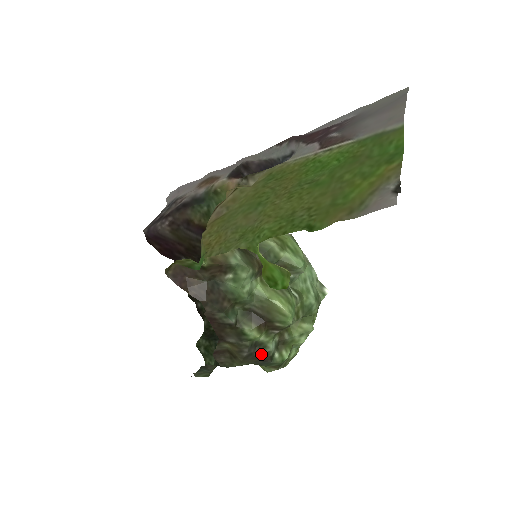
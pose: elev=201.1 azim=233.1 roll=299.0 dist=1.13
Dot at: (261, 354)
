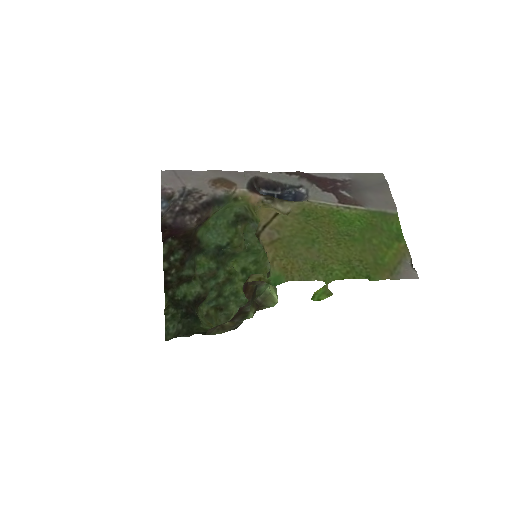
Dot at: occluded
